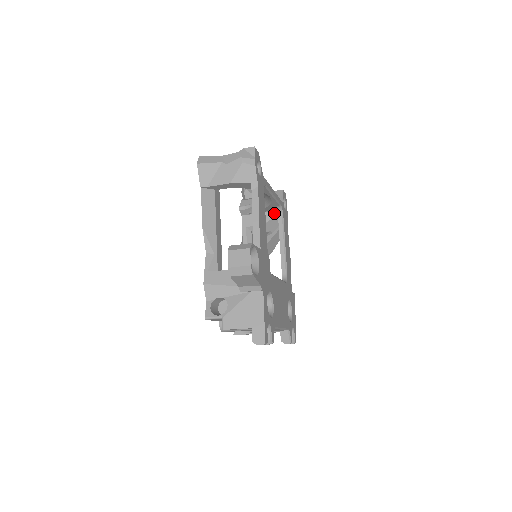
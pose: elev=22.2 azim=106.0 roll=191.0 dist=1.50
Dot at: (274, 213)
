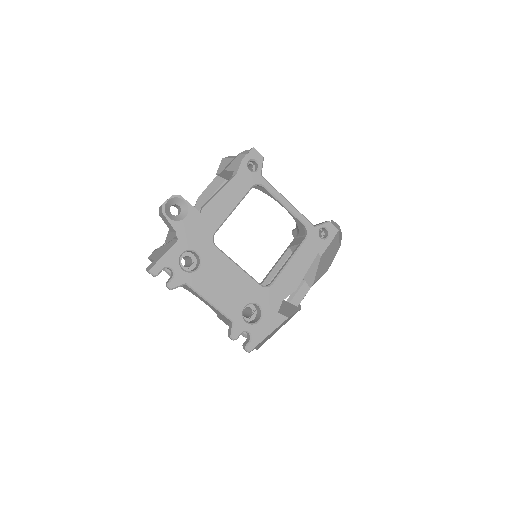
Dot at: occluded
